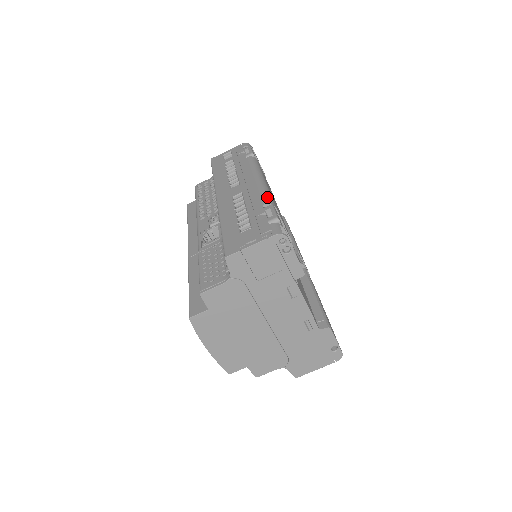
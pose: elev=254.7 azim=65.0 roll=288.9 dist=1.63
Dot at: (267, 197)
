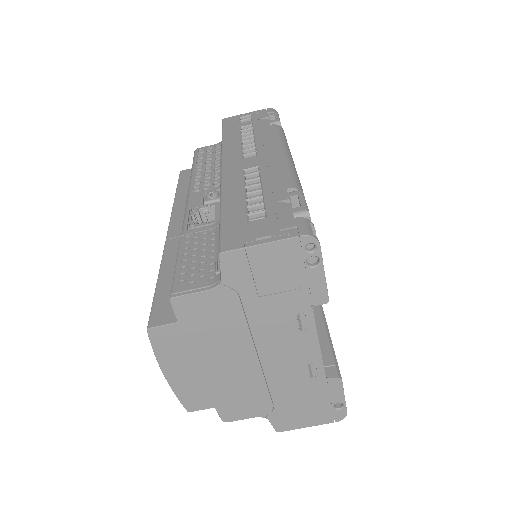
Dot at: (294, 179)
